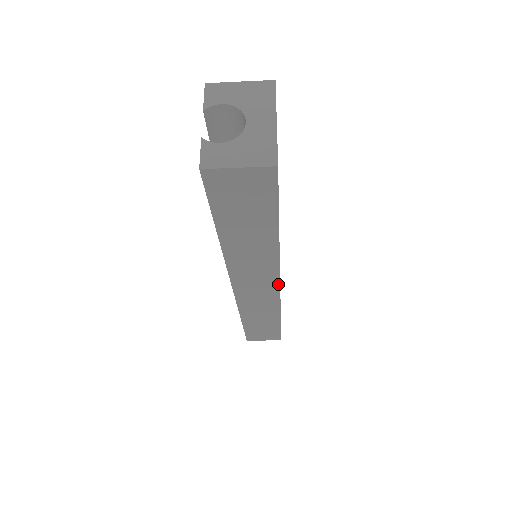
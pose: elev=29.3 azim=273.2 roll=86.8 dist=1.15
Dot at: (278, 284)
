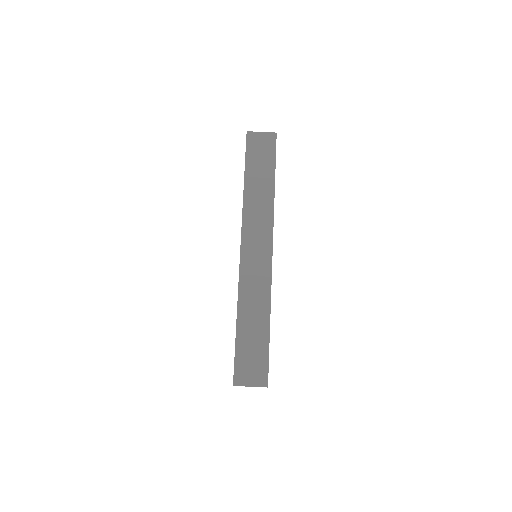
Dot at: (271, 245)
